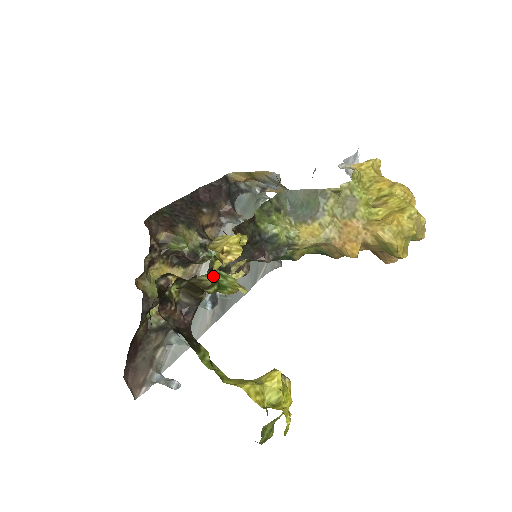
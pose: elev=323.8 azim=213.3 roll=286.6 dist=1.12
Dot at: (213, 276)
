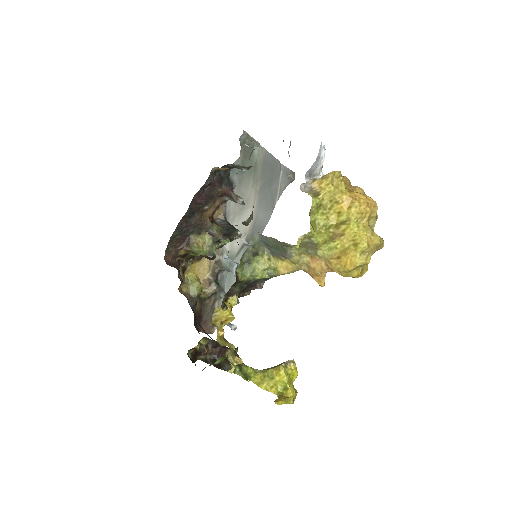
Dot at: (219, 360)
